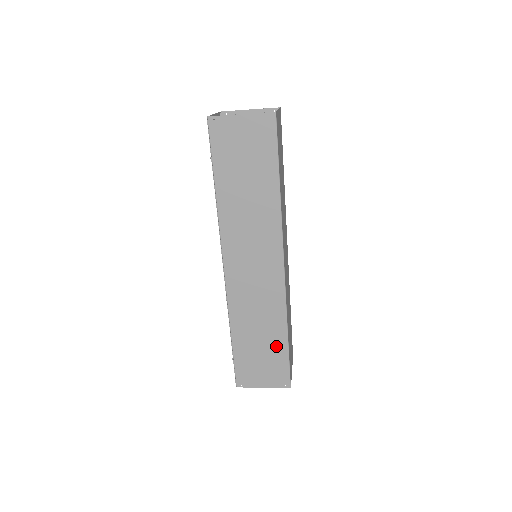
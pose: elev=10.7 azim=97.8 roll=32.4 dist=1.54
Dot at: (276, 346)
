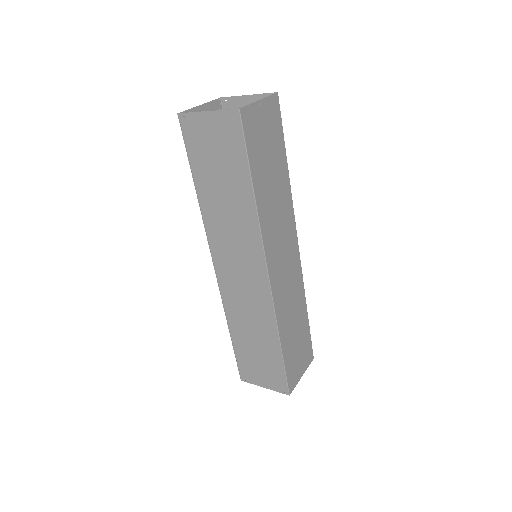
Dot at: (271, 352)
